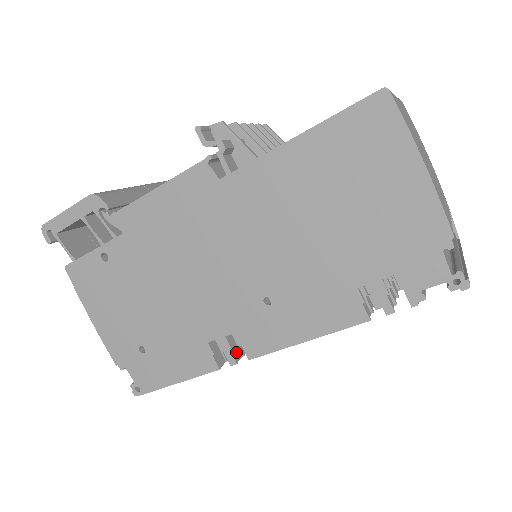
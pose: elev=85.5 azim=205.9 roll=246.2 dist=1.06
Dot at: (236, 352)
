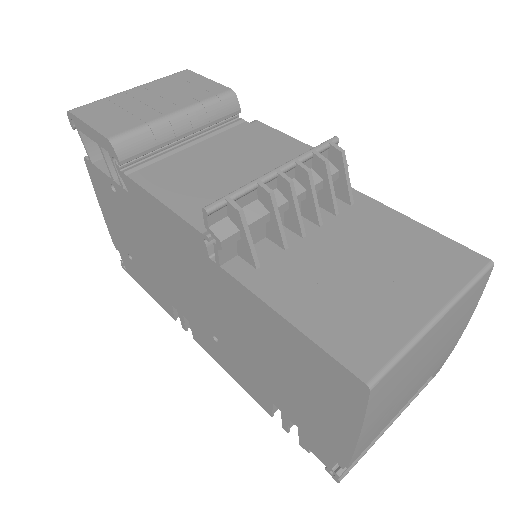
Dot at: occluded
